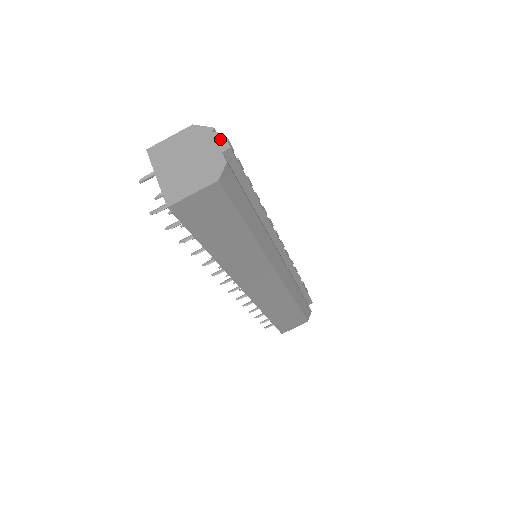
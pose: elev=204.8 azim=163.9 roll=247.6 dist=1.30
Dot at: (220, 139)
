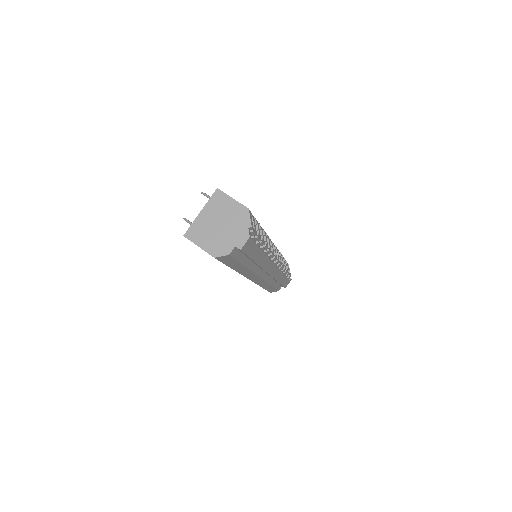
Dot at: (244, 238)
